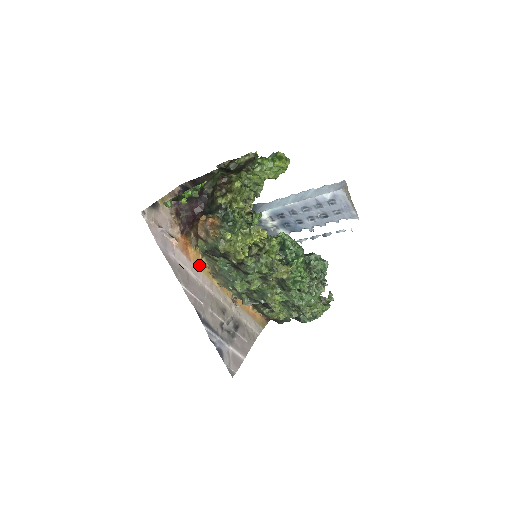
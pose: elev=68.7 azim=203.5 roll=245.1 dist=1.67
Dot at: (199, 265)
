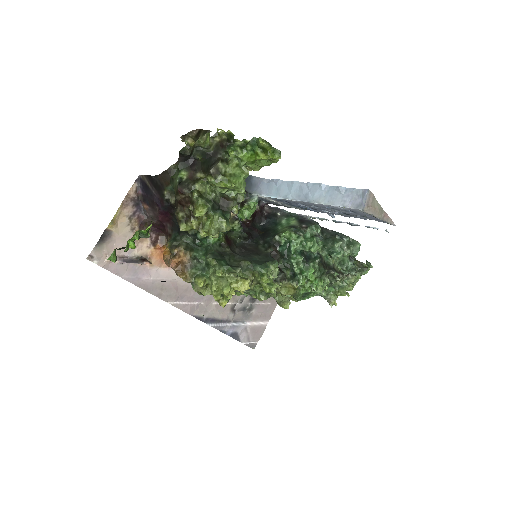
Dot at: occluded
